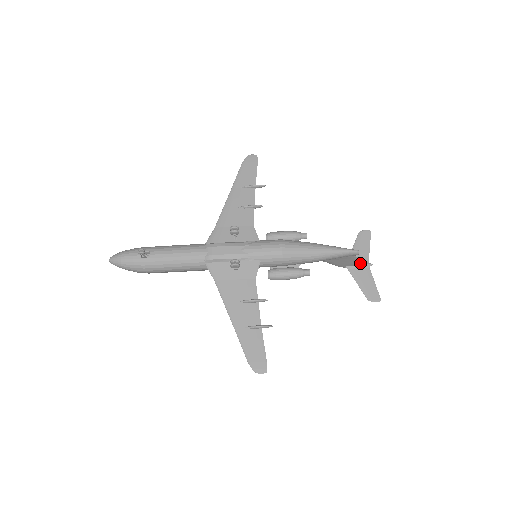
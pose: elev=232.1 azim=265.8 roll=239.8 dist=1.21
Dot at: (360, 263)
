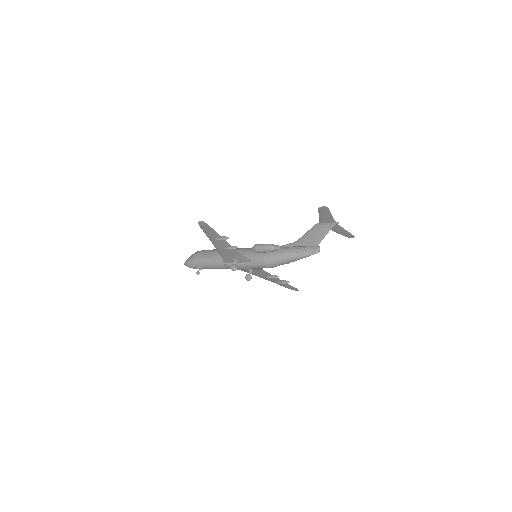
Dot at: (328, 229)
